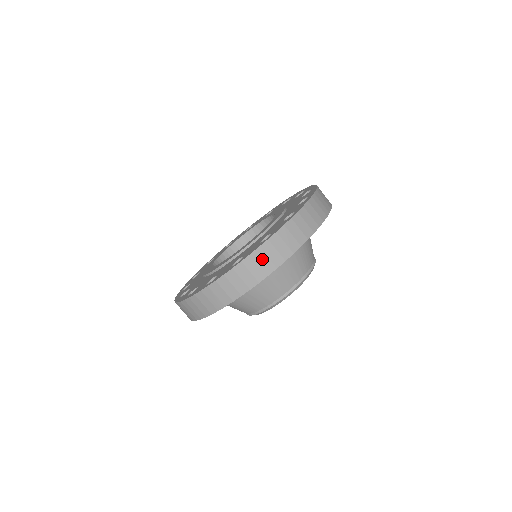
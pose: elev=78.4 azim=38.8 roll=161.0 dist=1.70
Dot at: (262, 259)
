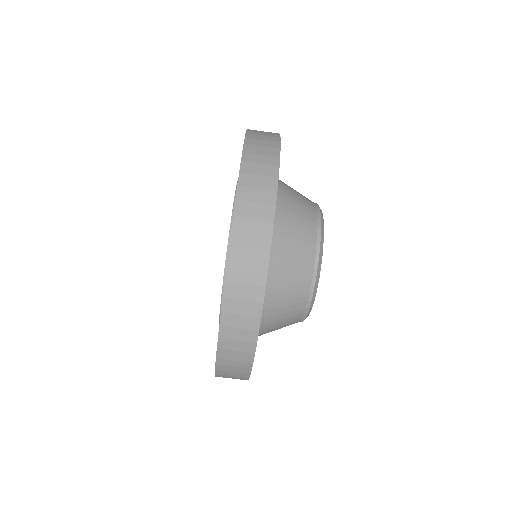
Dot at: (240, 291)
